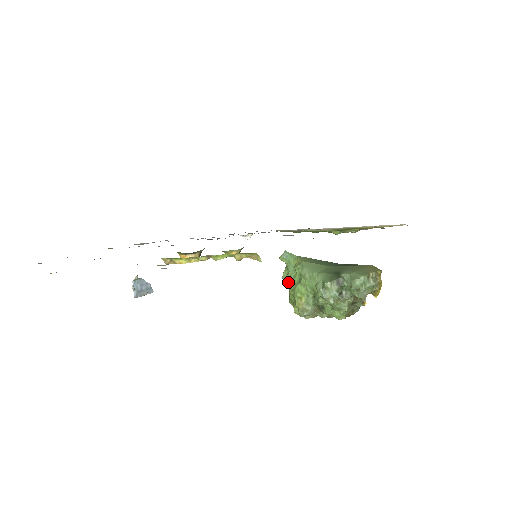
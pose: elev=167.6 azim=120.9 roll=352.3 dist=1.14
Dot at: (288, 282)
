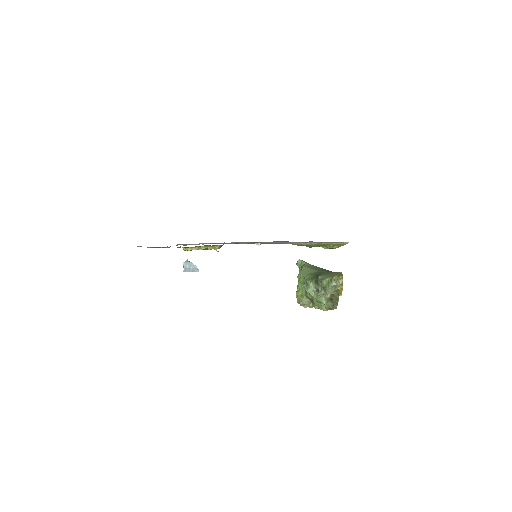
Dot at: occluded
